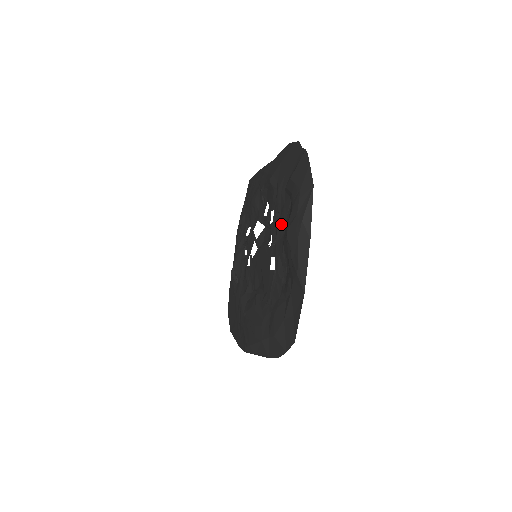
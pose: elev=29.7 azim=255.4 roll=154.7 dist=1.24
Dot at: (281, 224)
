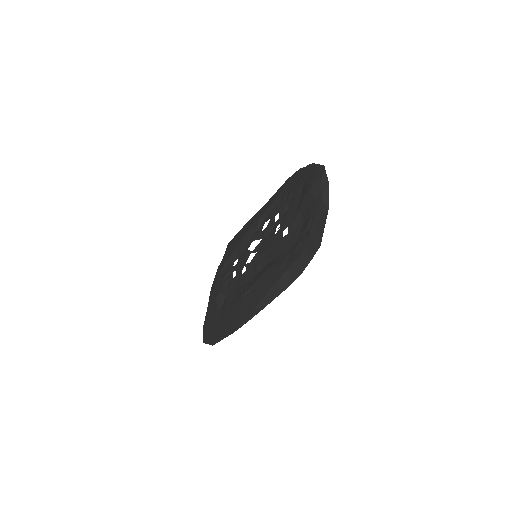
Dot at: (292, 207)
